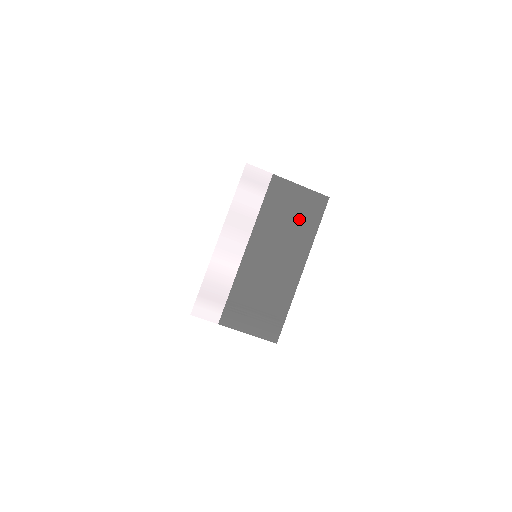
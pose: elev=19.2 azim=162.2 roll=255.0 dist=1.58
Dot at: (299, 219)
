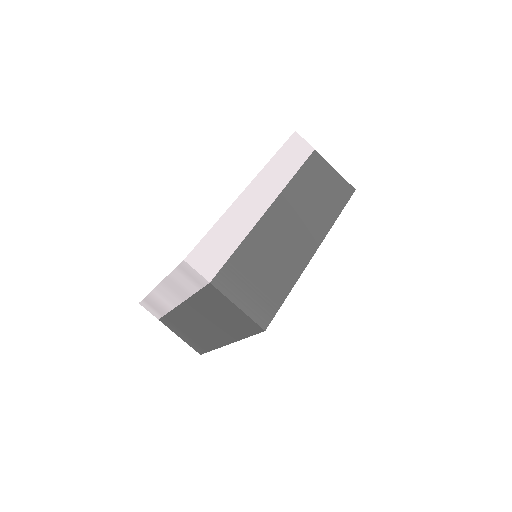
Dot at: (230, 321)
